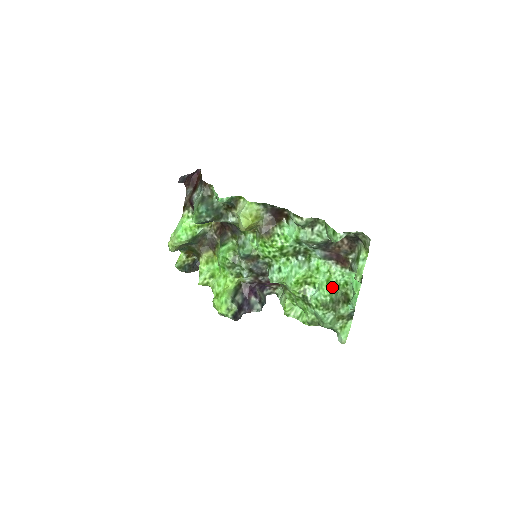
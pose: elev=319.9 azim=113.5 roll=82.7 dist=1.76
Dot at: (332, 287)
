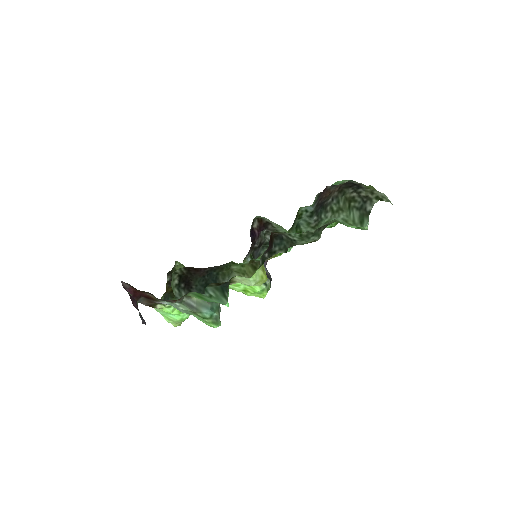
Dot at: occluded
